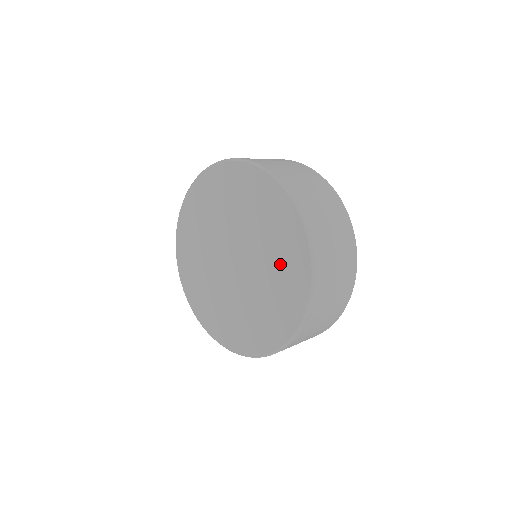
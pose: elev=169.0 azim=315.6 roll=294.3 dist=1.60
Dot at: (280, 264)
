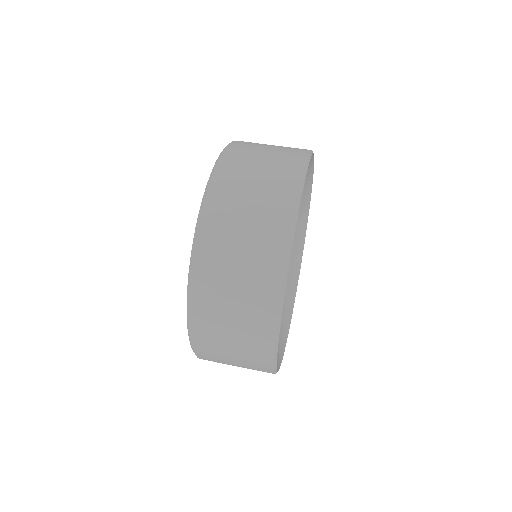
Dot at: occluded
